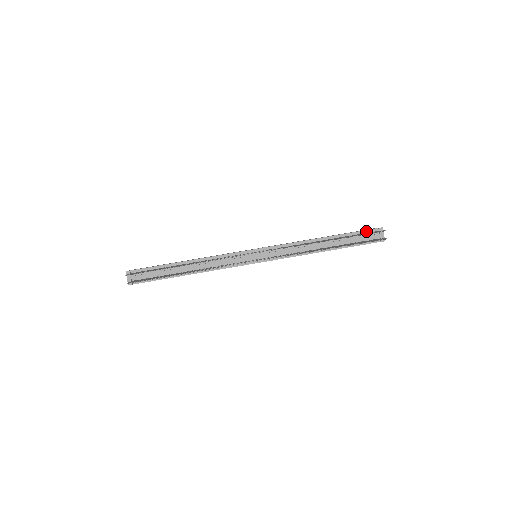
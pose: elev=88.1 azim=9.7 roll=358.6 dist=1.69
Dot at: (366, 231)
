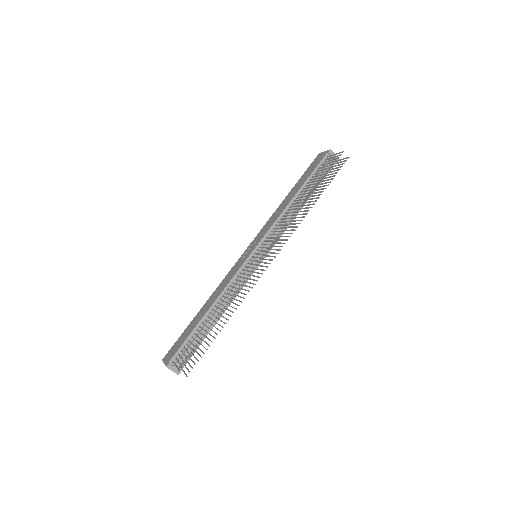
Dot at: (320, 163)
